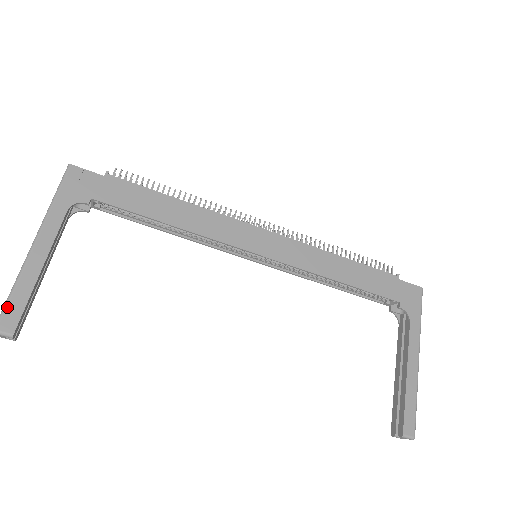
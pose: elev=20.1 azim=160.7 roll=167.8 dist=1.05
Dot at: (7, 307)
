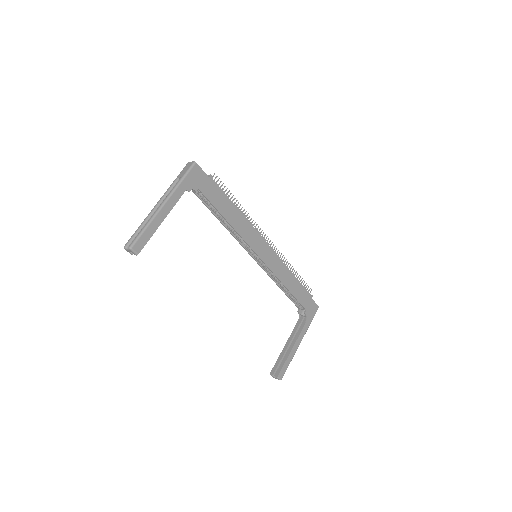
Dot at: (140, 237)
